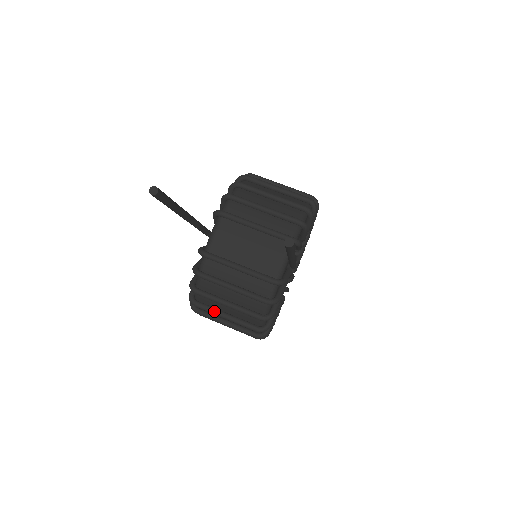
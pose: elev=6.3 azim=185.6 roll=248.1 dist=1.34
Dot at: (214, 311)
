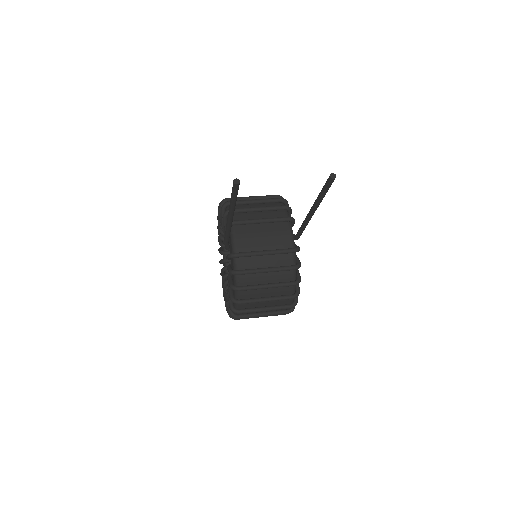
Dot at: (256, 300)
